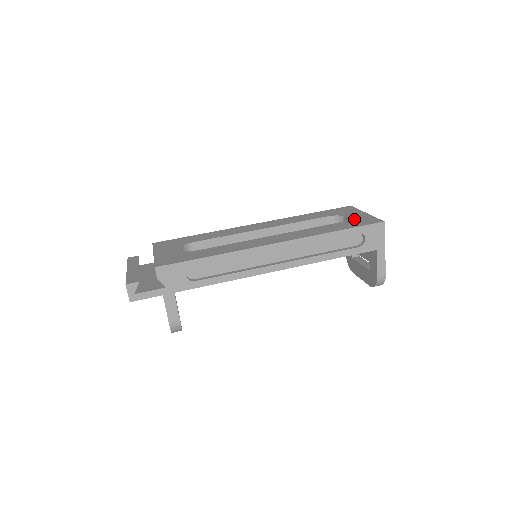
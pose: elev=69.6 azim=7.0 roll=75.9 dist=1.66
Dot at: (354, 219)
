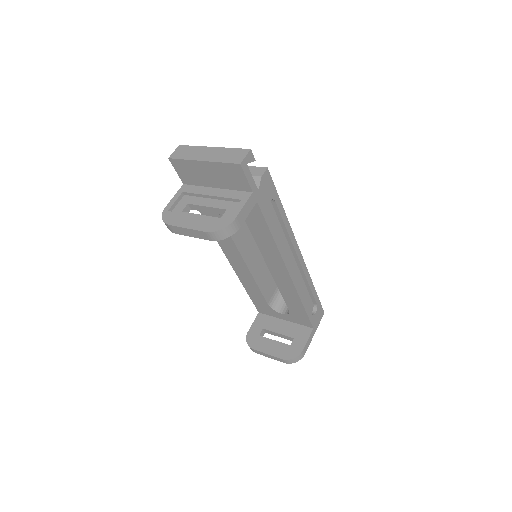
Dot at: occluded
